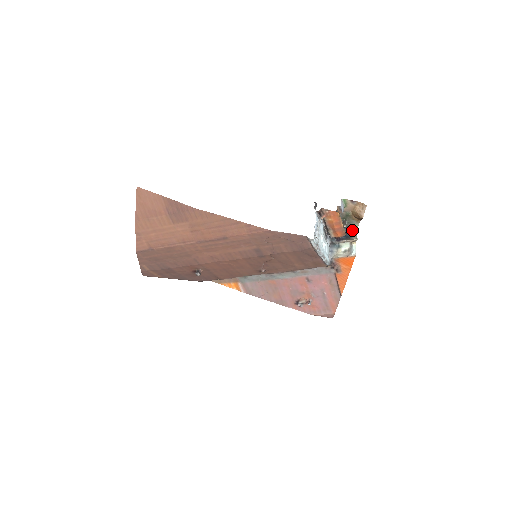
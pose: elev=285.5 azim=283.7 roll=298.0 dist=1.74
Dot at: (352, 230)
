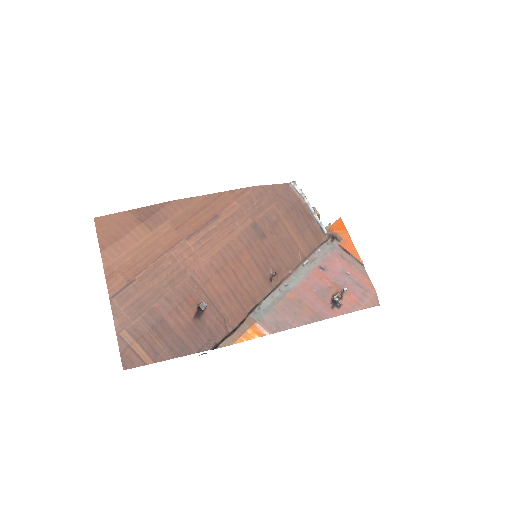
Dot at: occluded
